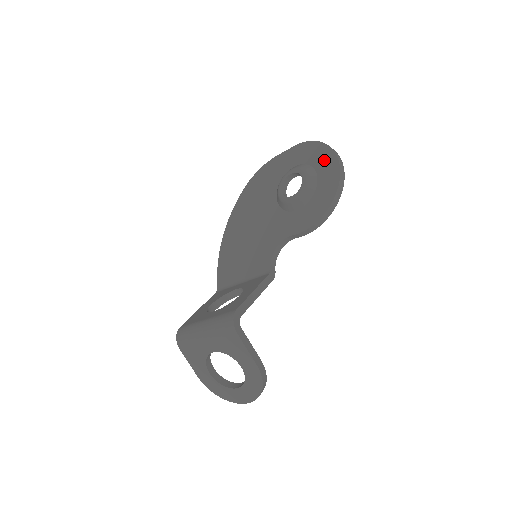
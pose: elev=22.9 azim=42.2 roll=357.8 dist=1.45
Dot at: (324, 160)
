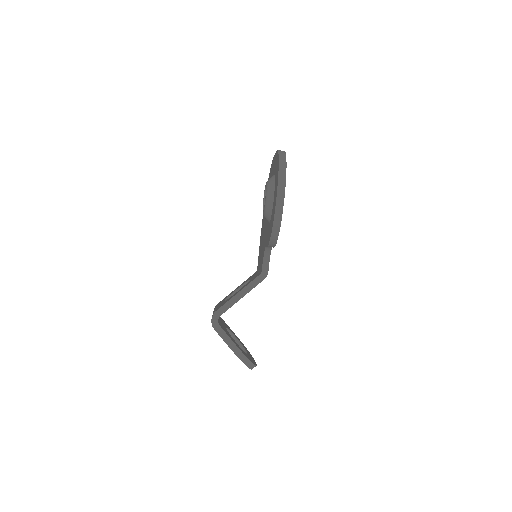
Dot at: (276, 179)
